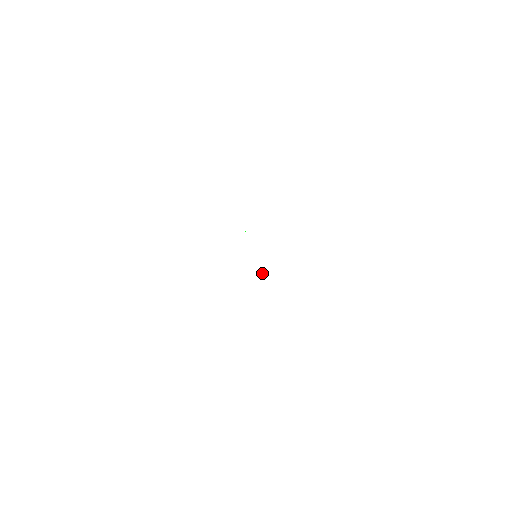
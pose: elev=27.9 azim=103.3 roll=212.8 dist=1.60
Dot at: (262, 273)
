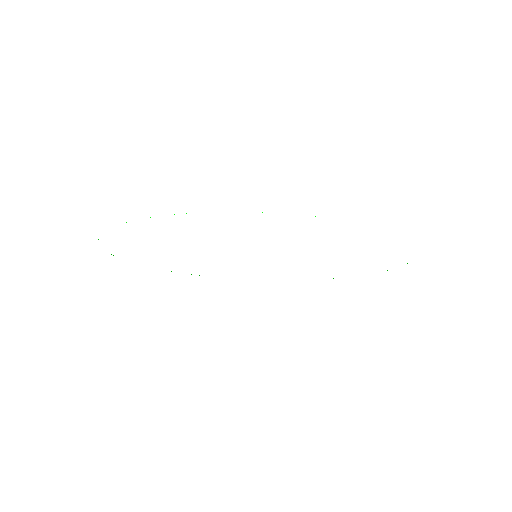
Dot at: occluded
